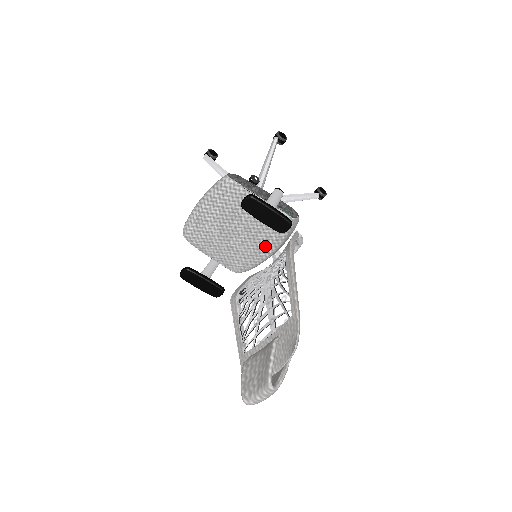
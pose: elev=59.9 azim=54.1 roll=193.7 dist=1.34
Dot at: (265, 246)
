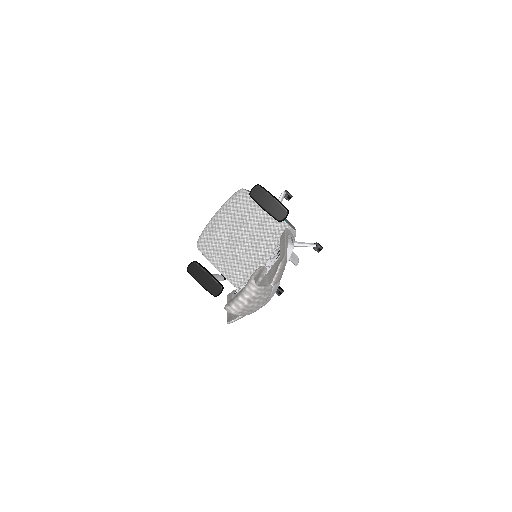
Dot at: (265, 255)
